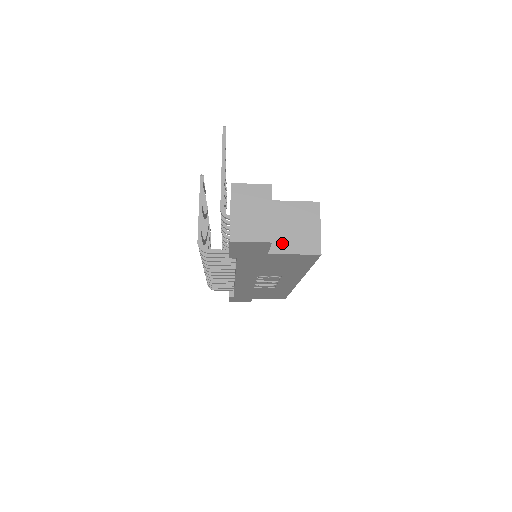
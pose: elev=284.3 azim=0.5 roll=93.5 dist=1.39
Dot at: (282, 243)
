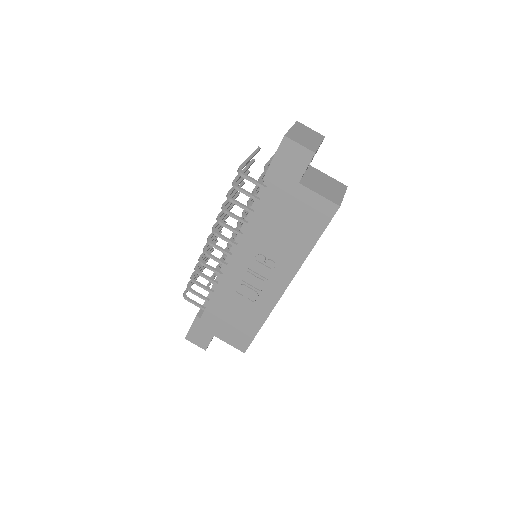
Dot at: (312, 185)
